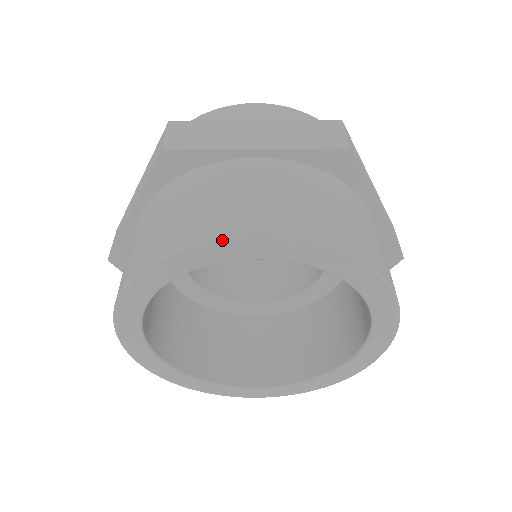
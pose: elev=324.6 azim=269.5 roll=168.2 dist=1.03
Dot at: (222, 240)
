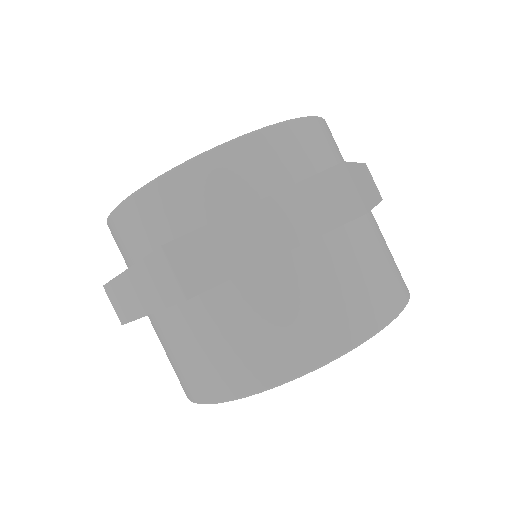
Dot at: occluded
